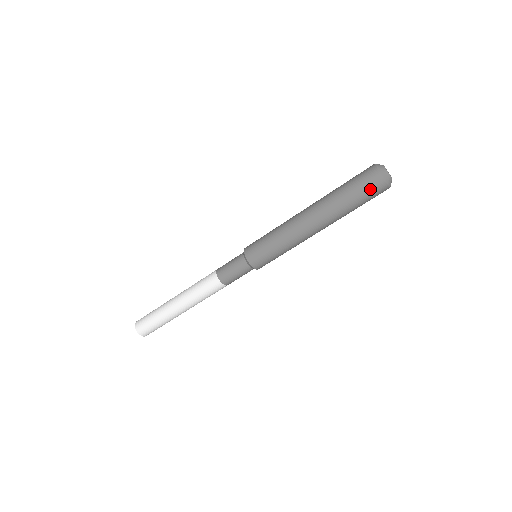
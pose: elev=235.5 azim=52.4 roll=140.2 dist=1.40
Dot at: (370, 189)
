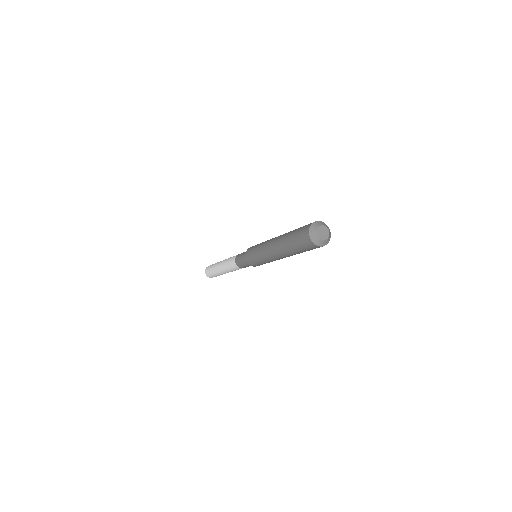
Dot at: occluded
